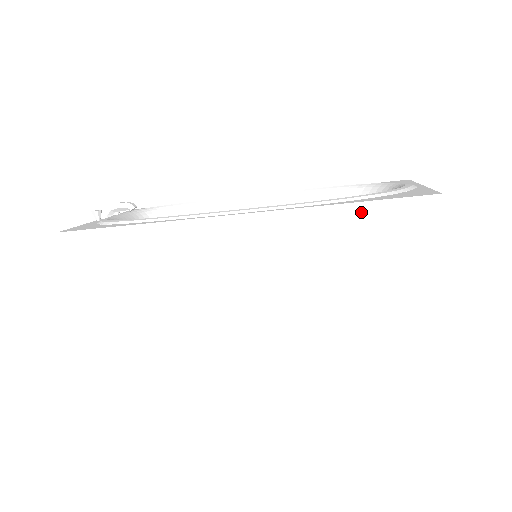
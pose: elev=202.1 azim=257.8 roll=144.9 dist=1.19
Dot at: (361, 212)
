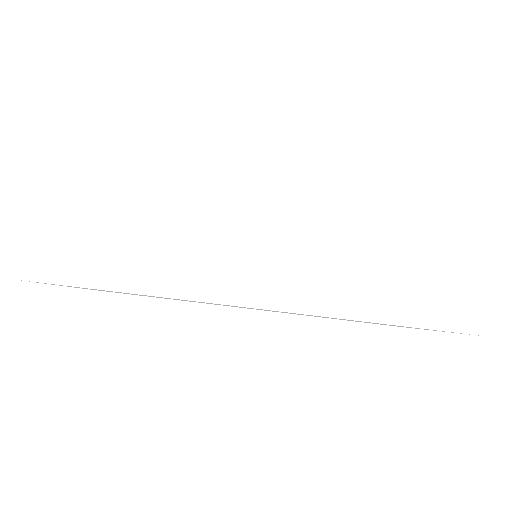
Dot at: (414, 198)
